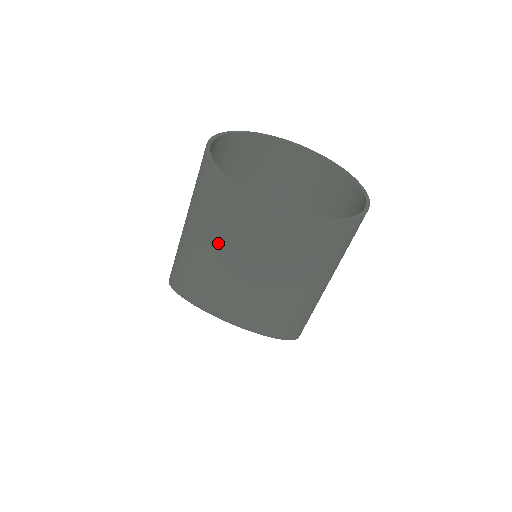
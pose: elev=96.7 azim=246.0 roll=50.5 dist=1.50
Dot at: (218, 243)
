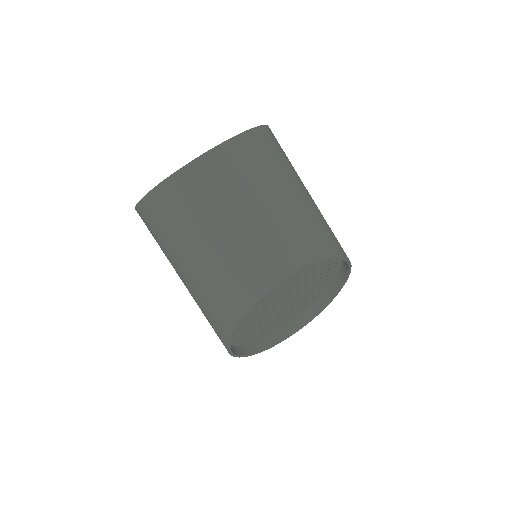
Dot at: (214, 225)
